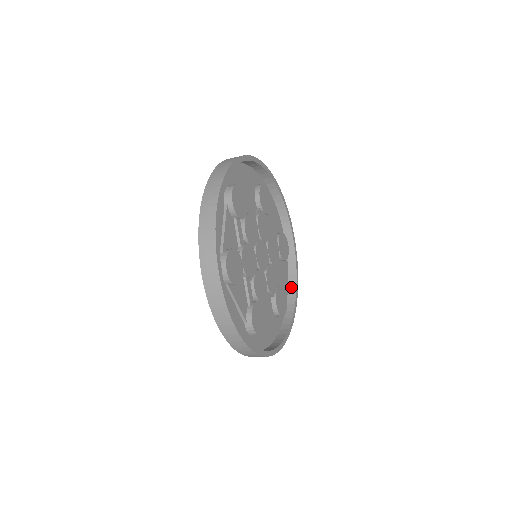
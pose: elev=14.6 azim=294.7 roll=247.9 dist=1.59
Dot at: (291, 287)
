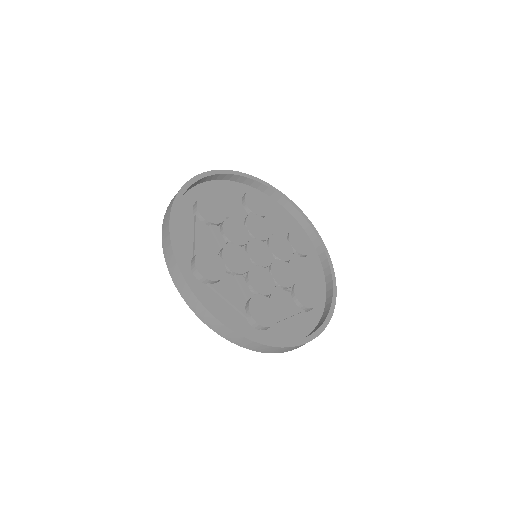
Dot at: (328, 281)
